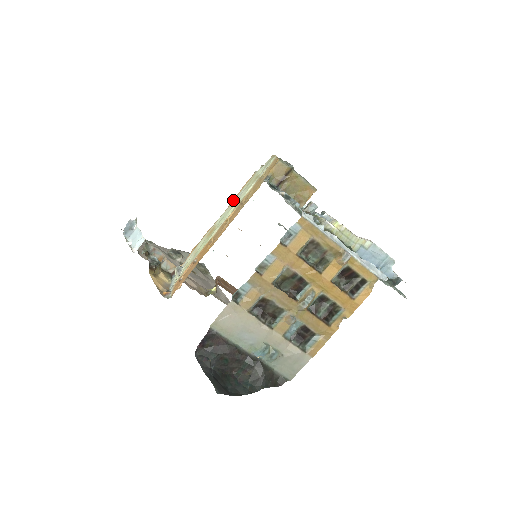
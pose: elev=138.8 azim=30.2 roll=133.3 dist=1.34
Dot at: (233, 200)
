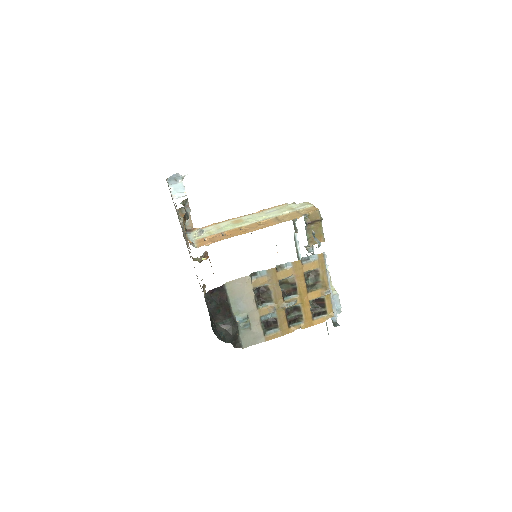
Dot at: (262, 211)
